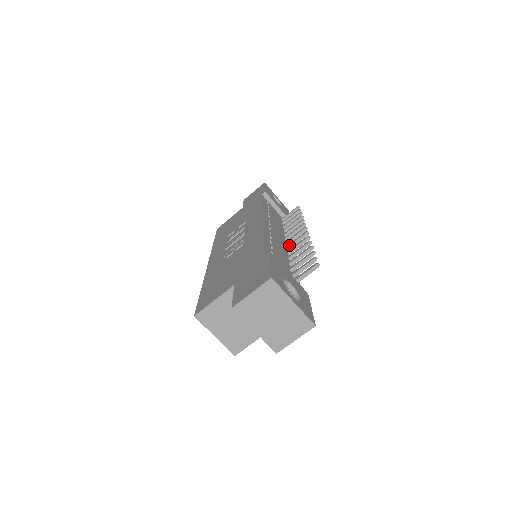
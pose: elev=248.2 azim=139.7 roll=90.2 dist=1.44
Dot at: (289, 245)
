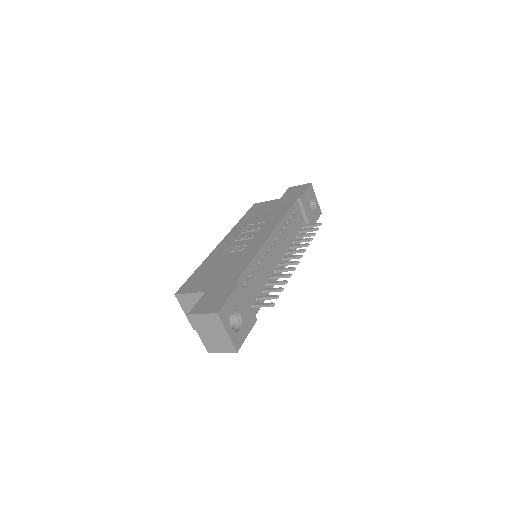
Dot at: (281, 263)
